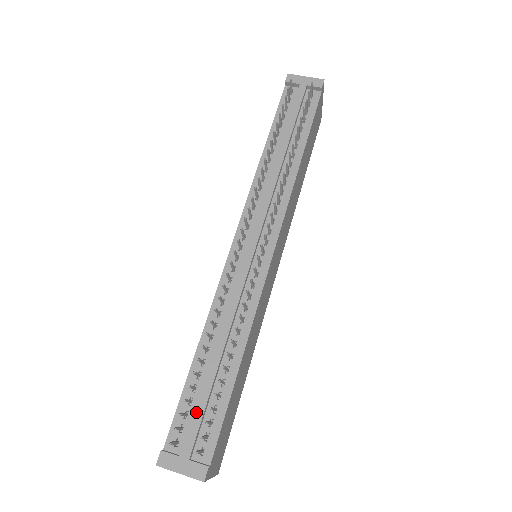
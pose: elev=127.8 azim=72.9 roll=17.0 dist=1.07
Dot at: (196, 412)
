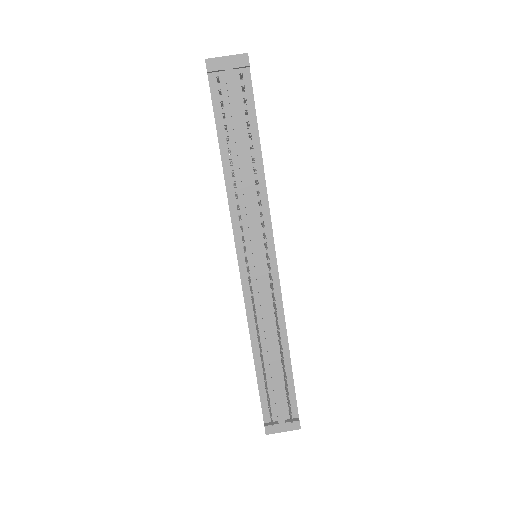
Dot at: (276, 396)
